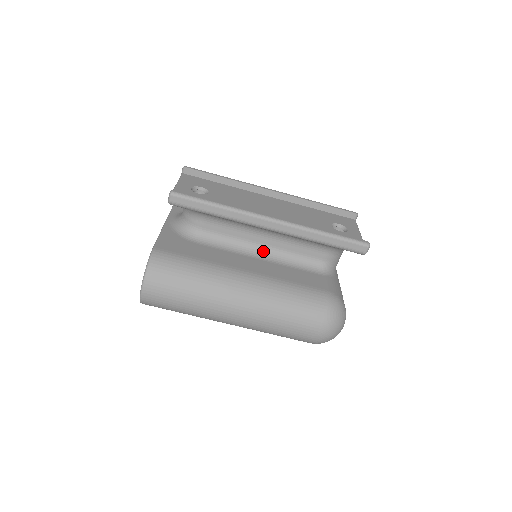
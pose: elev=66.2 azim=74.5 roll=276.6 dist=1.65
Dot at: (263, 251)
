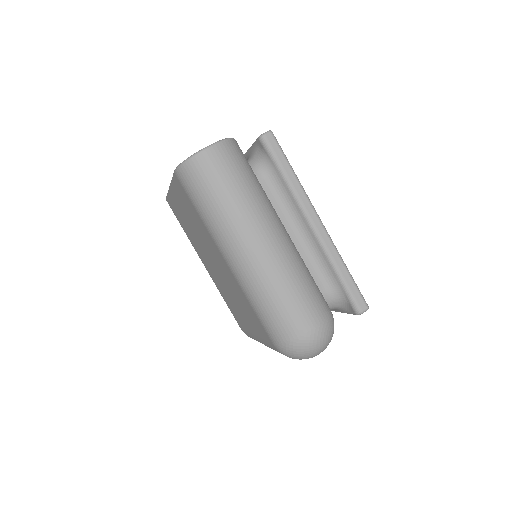
Dot at: occluded
